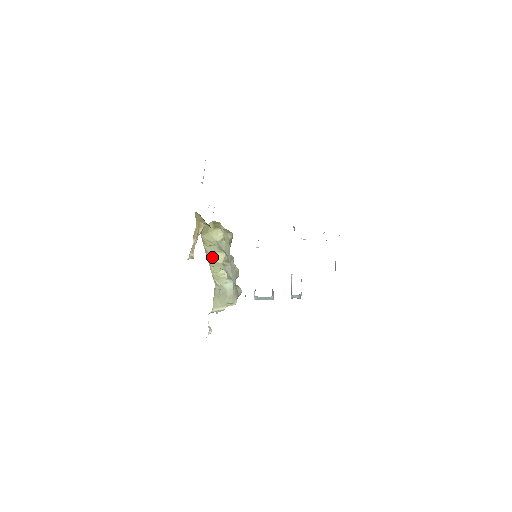
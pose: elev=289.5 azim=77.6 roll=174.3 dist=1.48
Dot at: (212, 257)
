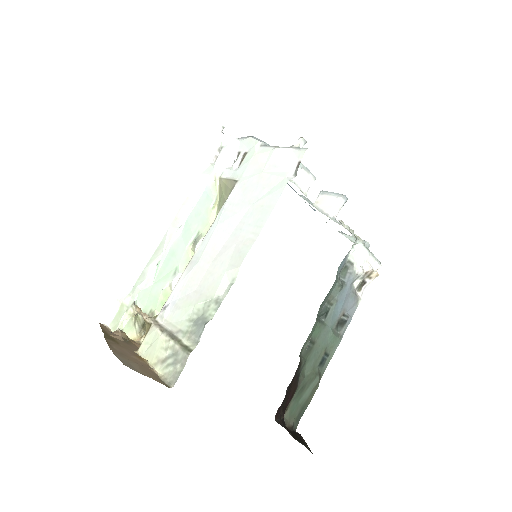
Dot at: occluded
